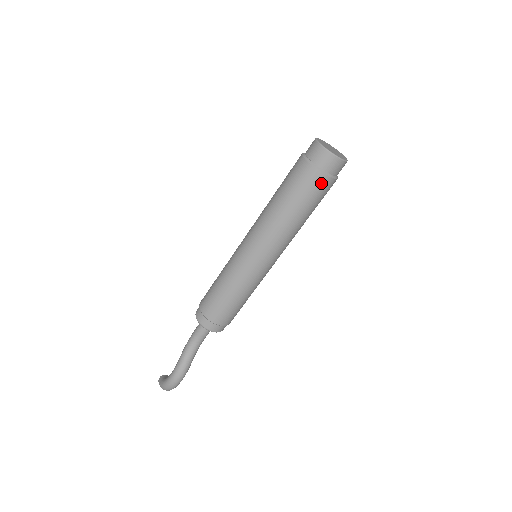
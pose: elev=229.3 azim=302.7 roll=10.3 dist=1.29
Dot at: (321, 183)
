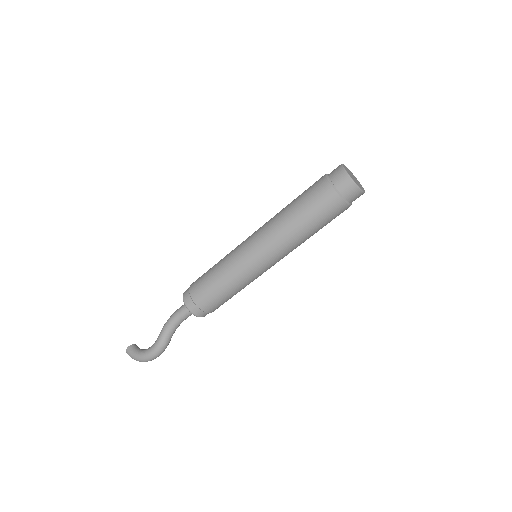
Dot at: (342, 211)
